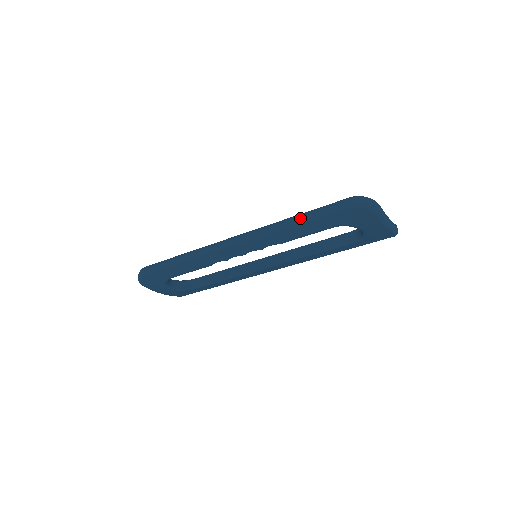
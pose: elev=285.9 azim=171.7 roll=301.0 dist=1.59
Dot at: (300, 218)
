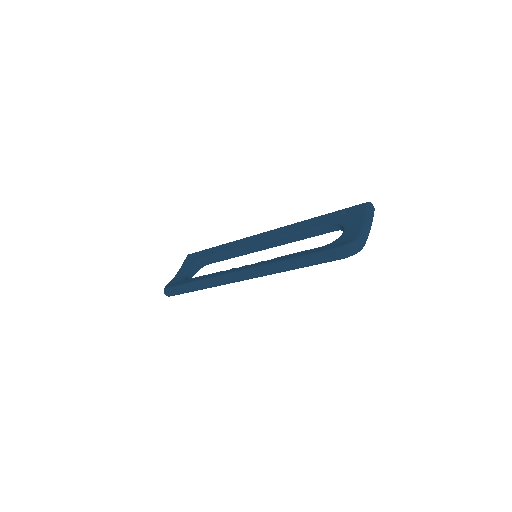
Dot at: (296, 267)
